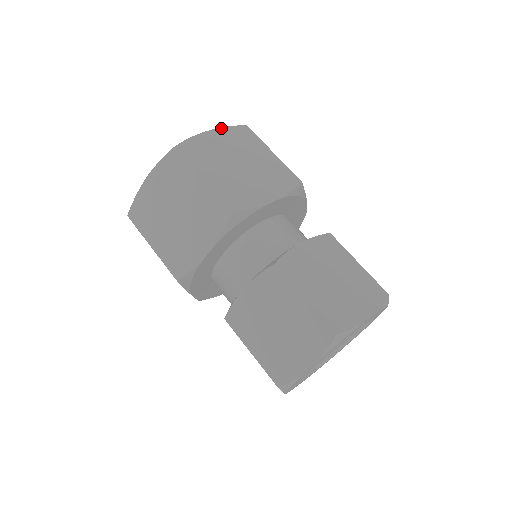
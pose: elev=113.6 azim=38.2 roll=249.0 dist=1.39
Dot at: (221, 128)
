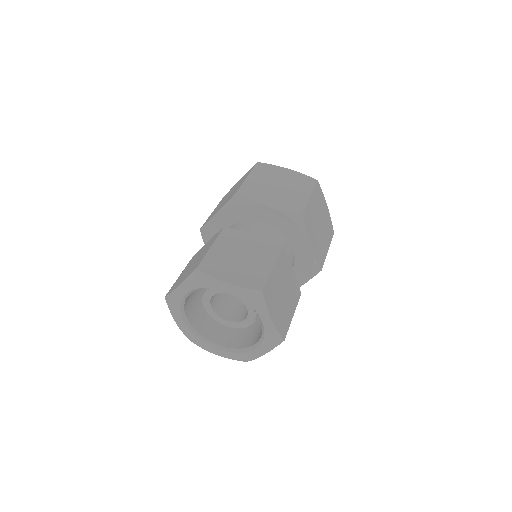
Dot at: occluded
